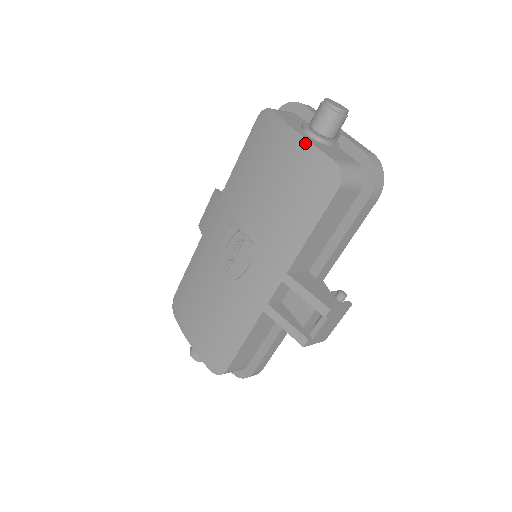
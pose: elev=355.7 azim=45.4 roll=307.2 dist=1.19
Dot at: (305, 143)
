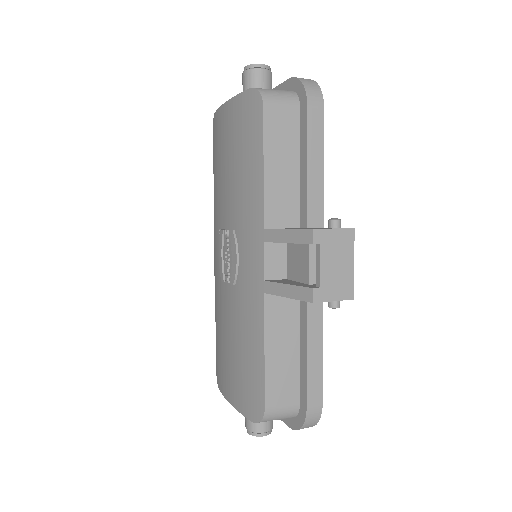
Dot at: (231, 102)
